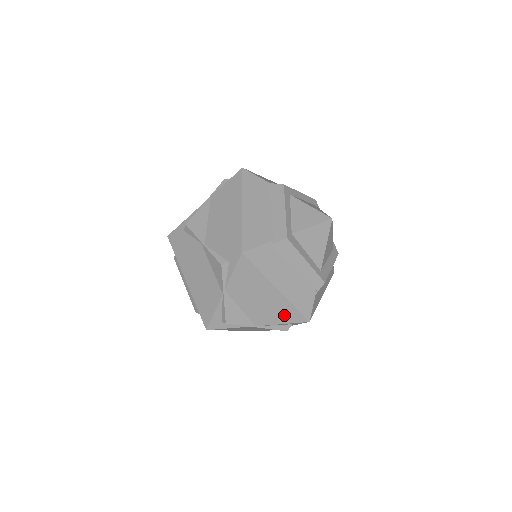
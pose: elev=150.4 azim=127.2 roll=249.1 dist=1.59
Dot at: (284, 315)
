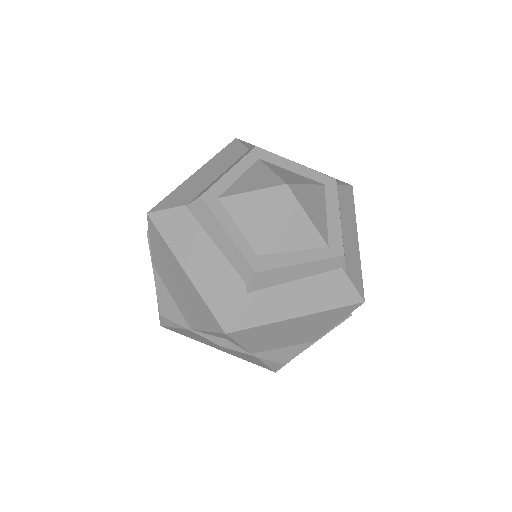
Dot at: (332, 319)
